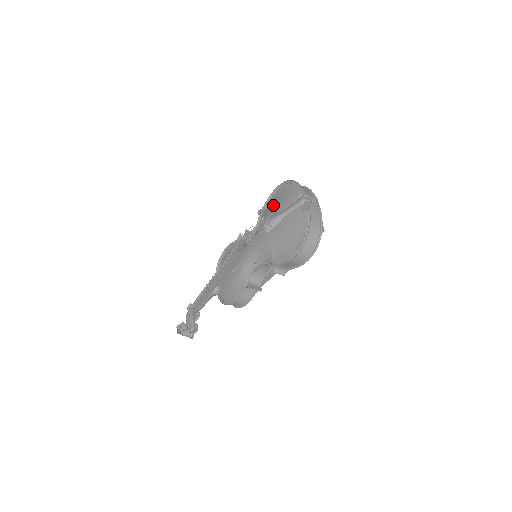
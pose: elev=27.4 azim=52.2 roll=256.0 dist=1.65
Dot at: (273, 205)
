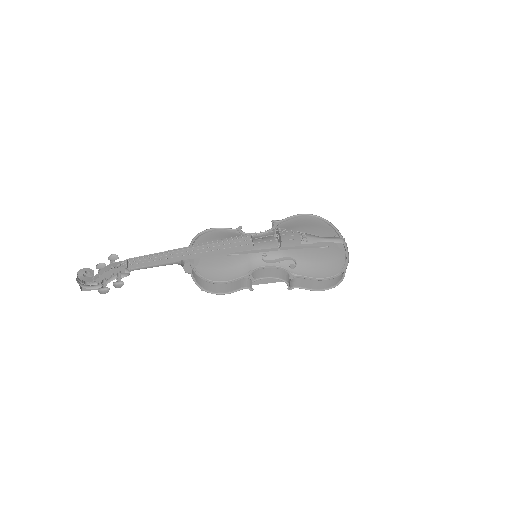
Dot at: (300, 225)
